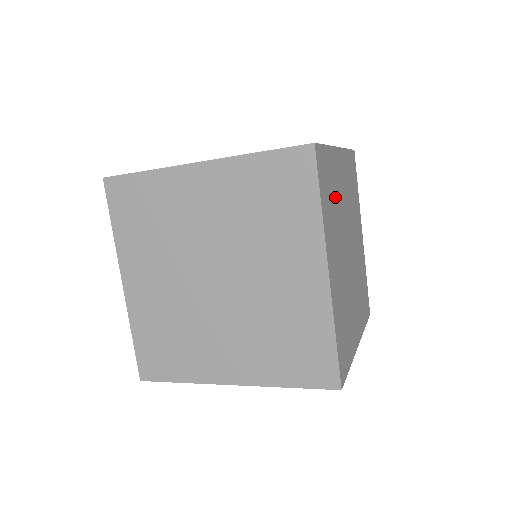
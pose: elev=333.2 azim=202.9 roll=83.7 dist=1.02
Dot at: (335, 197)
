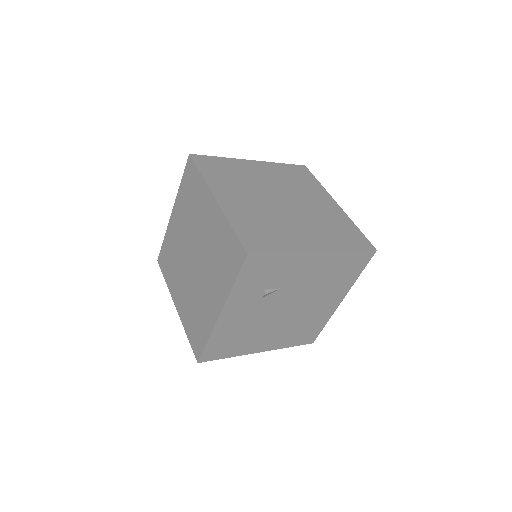
Dot at: (239, 176)
